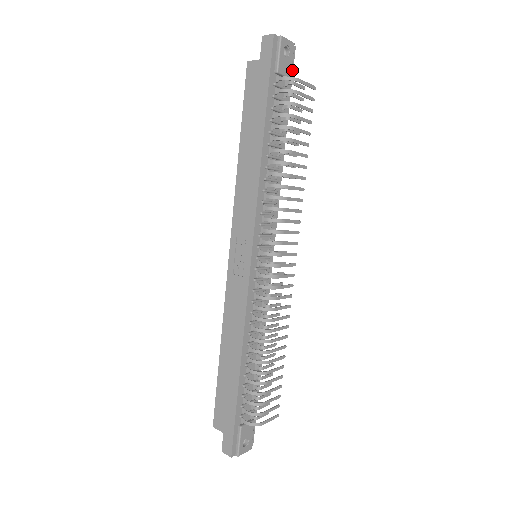
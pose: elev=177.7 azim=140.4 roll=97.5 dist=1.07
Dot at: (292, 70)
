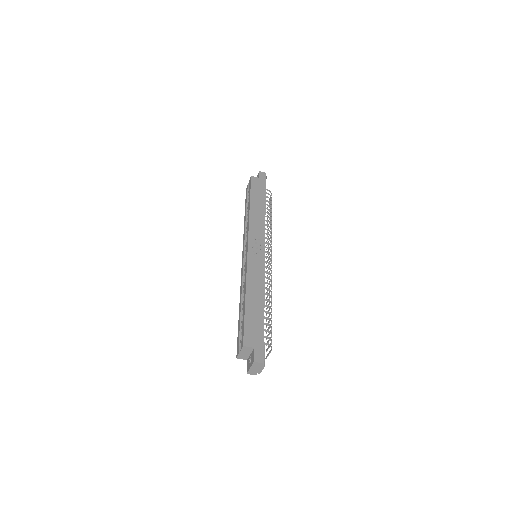
Dot at: occluded
